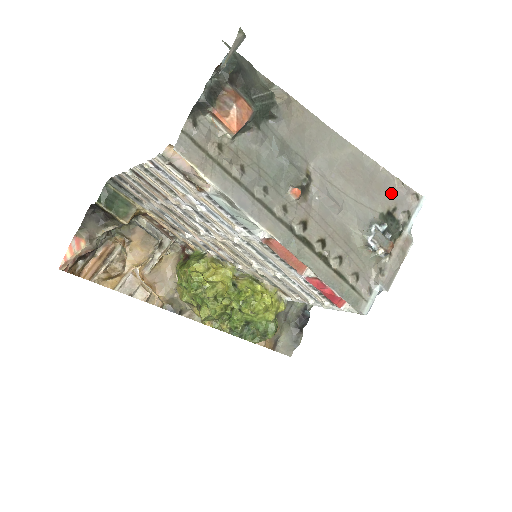
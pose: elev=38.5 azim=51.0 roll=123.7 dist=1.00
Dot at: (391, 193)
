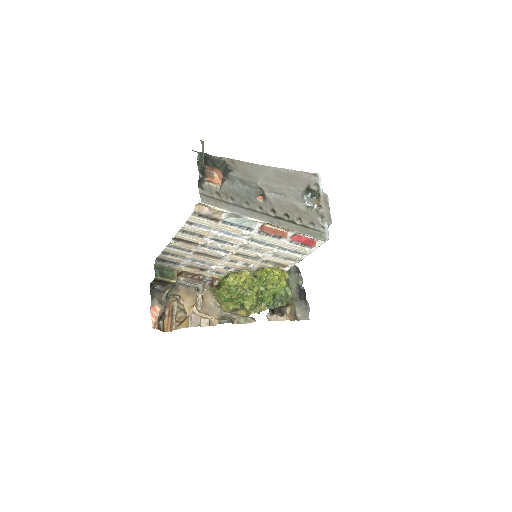
Dot at: (302, 179)
